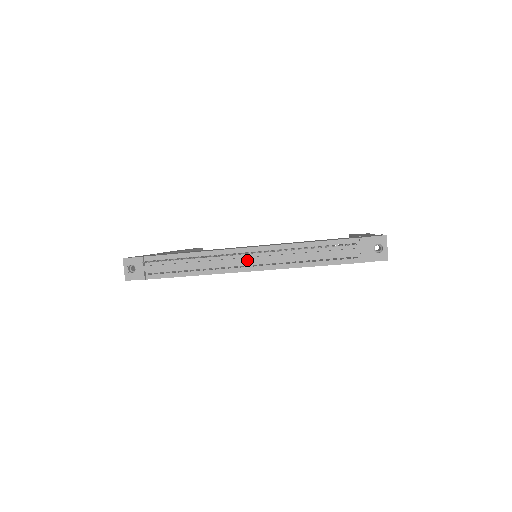
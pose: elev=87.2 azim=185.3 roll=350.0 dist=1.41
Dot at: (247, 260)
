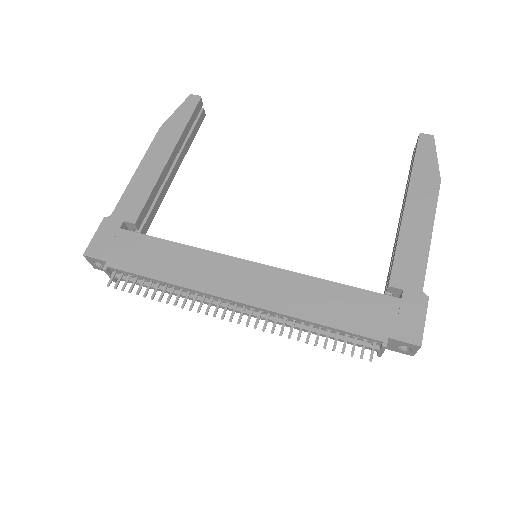
Dot at: (236, 311)
